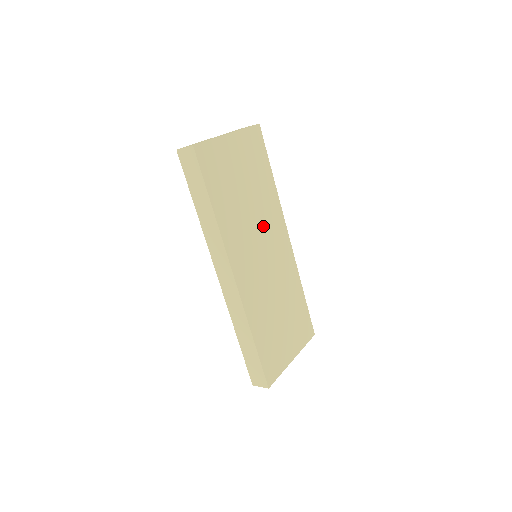
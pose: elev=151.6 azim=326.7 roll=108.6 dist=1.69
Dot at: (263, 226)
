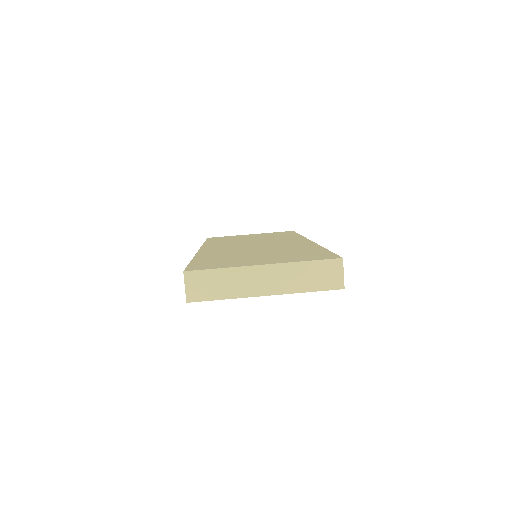
Dot at: occluded
